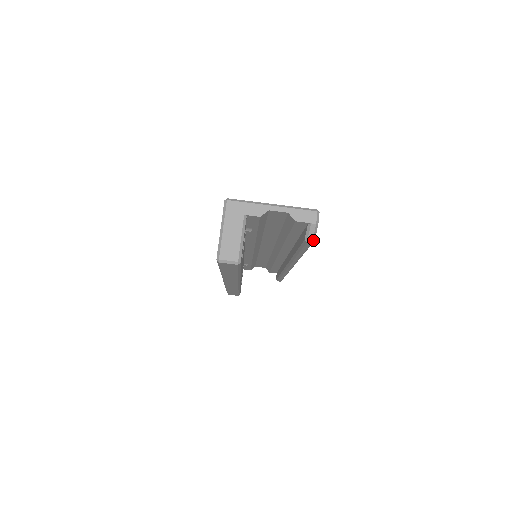
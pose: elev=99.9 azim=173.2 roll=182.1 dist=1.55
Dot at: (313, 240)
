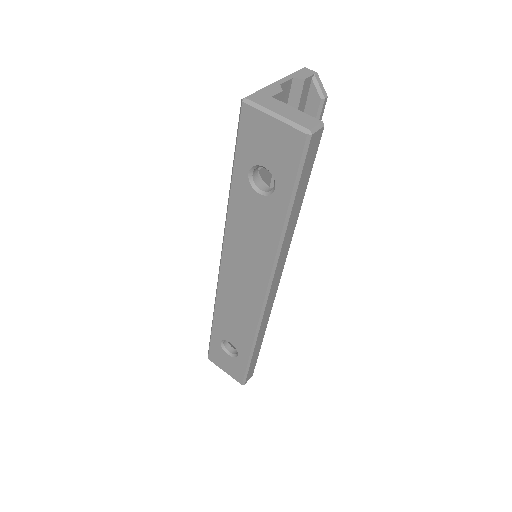
Dot at: (326, 94)
